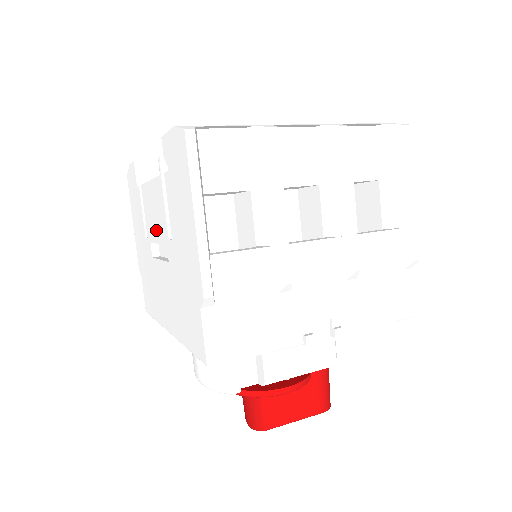
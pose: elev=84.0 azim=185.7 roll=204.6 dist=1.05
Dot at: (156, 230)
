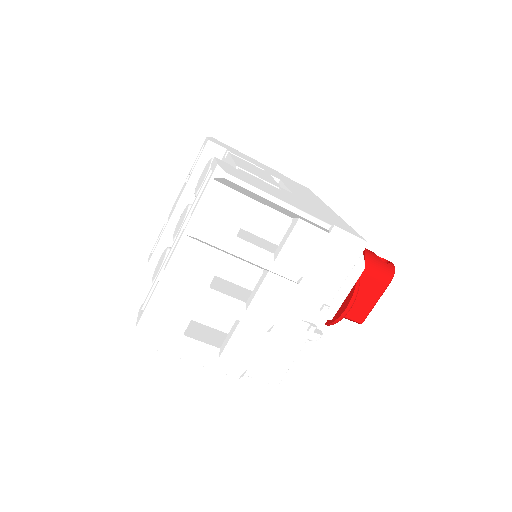
Dot at: occluded
